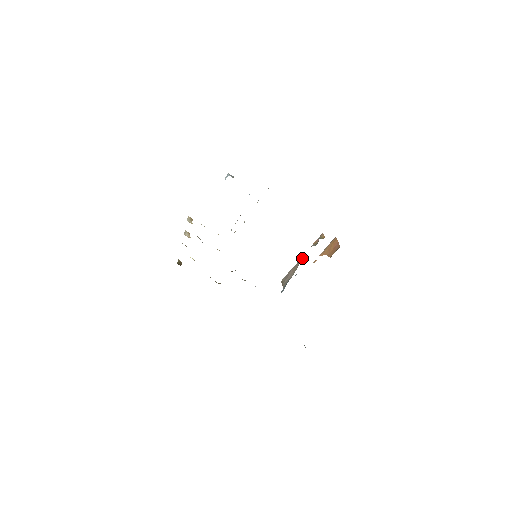
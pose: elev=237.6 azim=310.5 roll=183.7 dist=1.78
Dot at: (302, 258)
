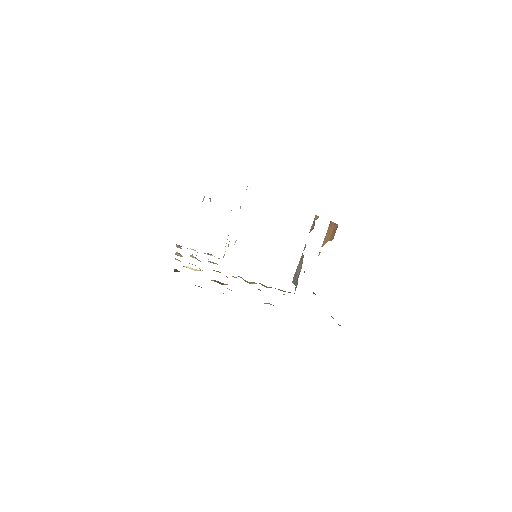
Dot at: (304, 249)
